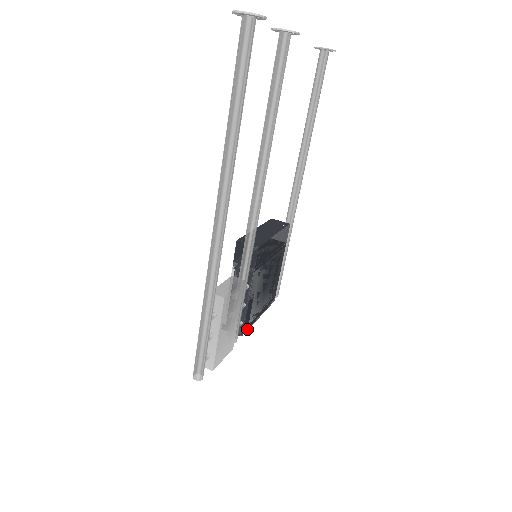
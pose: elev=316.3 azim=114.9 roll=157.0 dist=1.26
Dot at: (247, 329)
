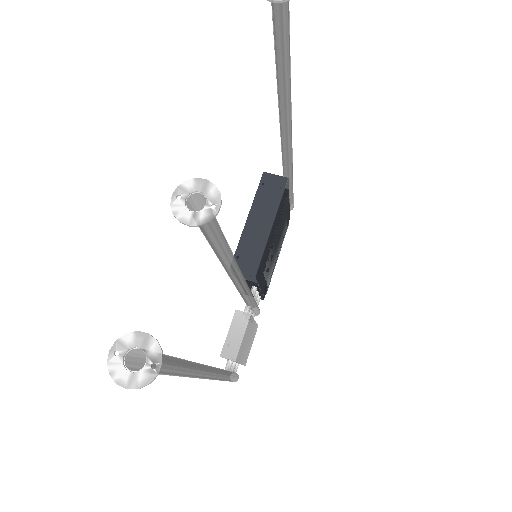
Dot at: (267, 288)
